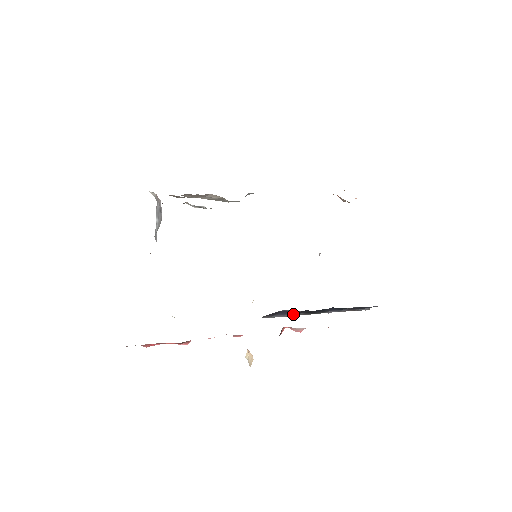
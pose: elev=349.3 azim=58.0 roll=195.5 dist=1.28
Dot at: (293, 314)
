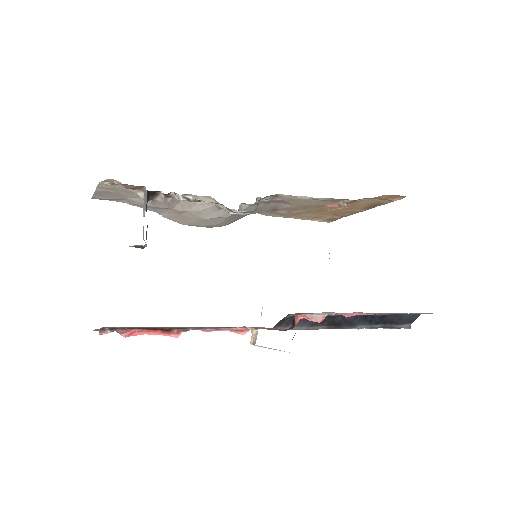
Dot at: (312, 326)
